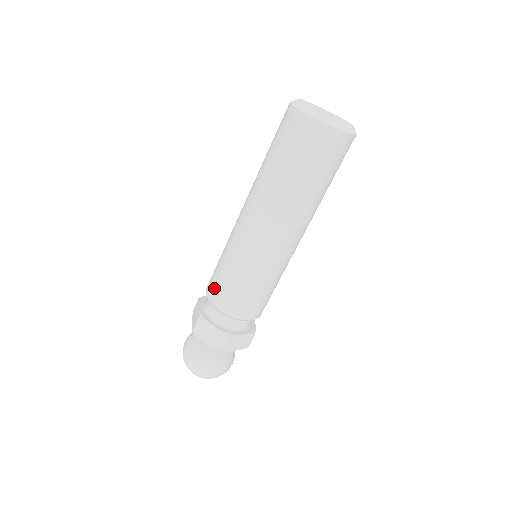
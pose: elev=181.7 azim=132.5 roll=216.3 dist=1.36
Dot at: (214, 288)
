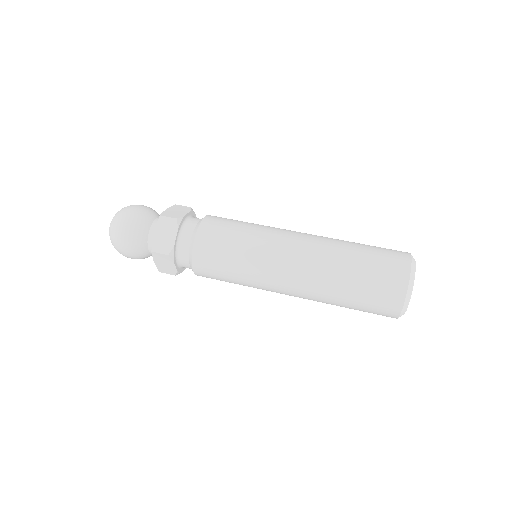
Dot at: (207, 258)
